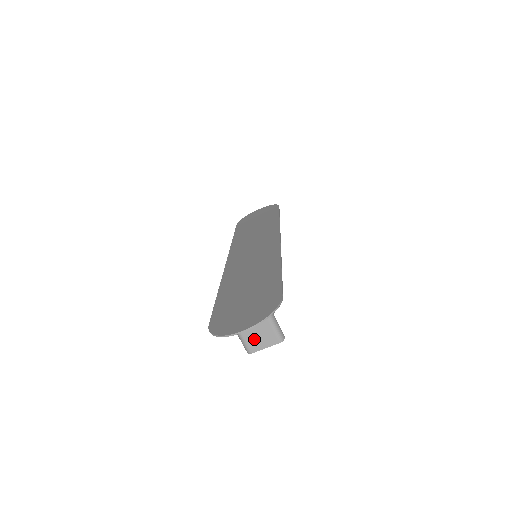
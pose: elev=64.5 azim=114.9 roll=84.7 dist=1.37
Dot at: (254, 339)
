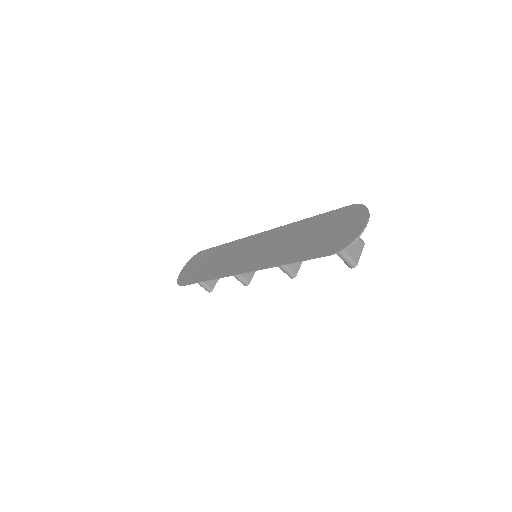
Dot at: (353, 251)
